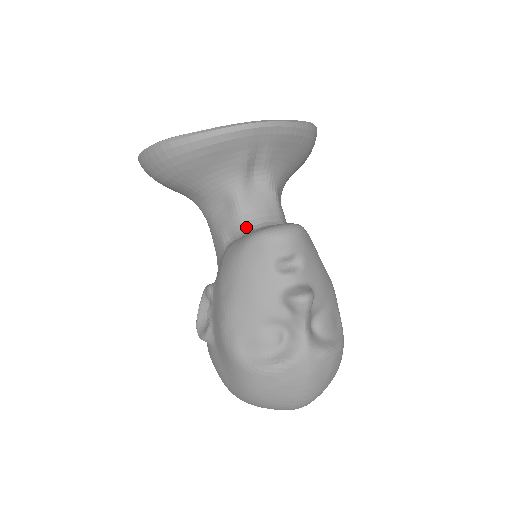
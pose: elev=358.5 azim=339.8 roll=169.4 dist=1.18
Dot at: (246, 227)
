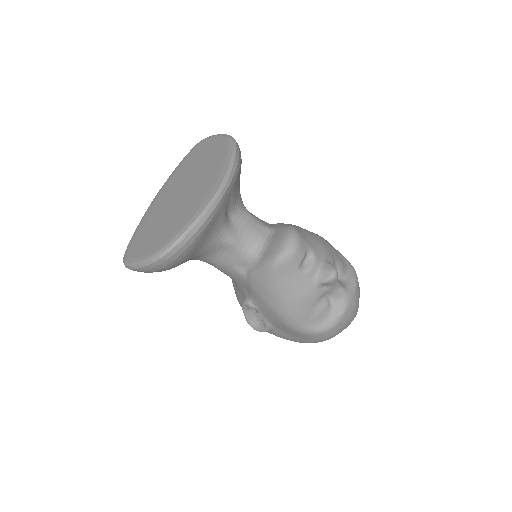
Dot at: (252, 255)
